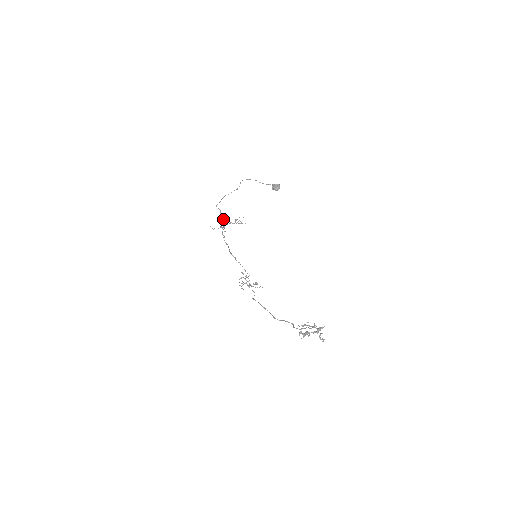
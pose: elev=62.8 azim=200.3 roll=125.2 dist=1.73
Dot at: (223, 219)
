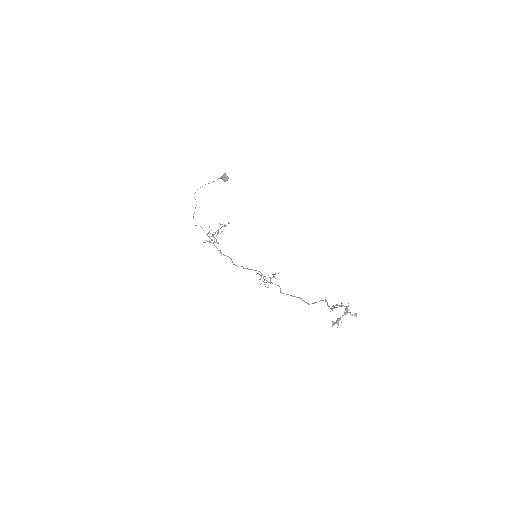
Dot at: (209, 231)
